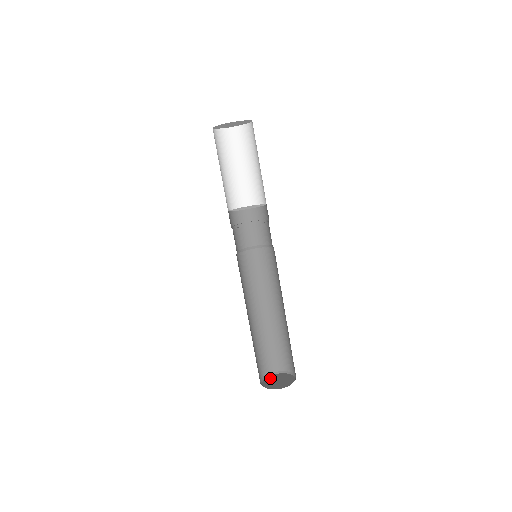
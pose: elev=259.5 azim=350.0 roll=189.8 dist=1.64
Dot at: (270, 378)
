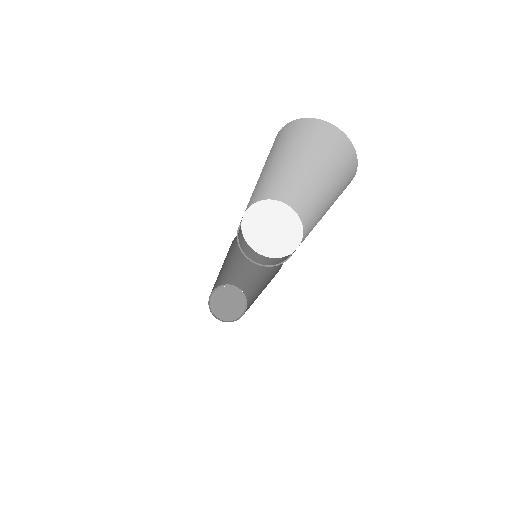
Dot at: (215, 302)
